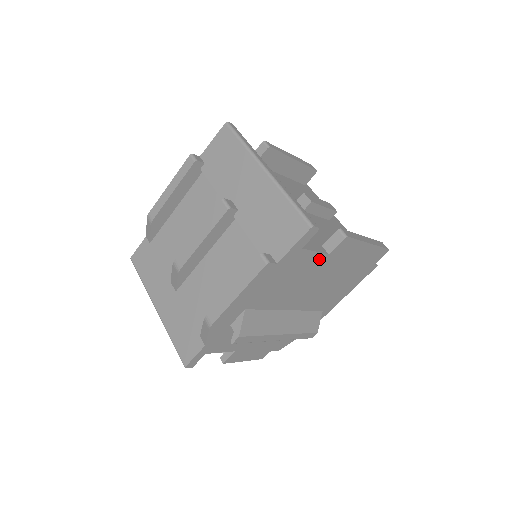
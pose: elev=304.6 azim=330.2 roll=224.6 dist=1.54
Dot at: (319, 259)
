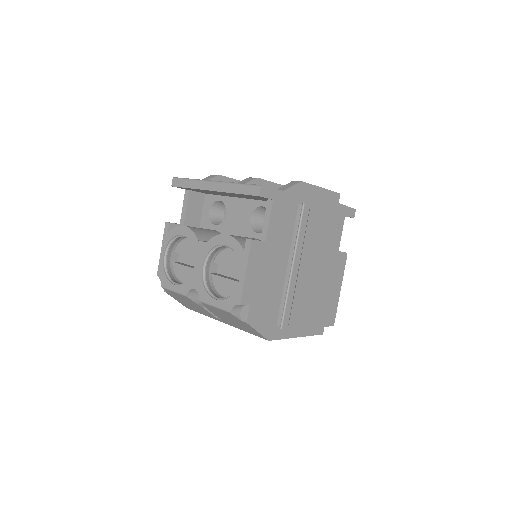
Dot at: (336, 245)
